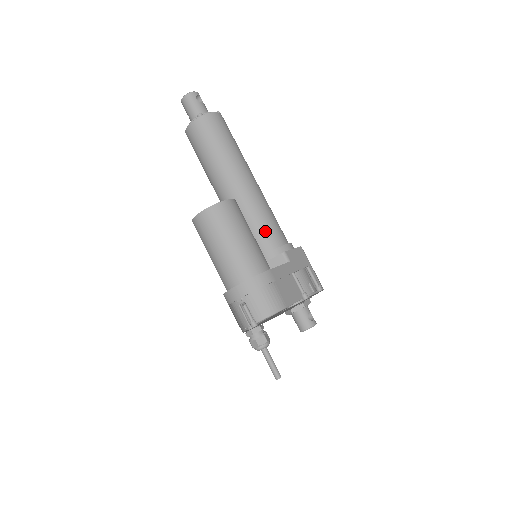
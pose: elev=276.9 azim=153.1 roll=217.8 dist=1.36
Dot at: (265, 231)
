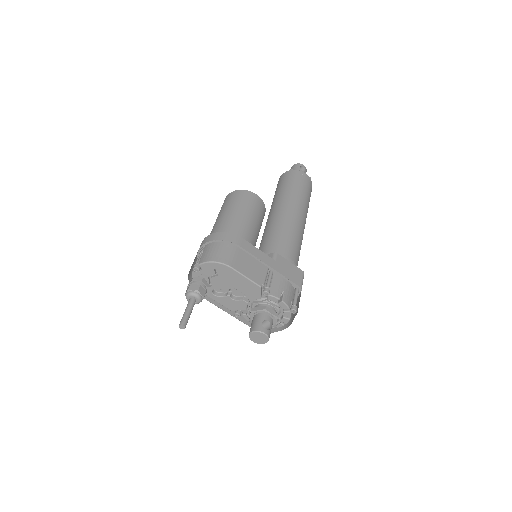
Dot at: (277, 241)
